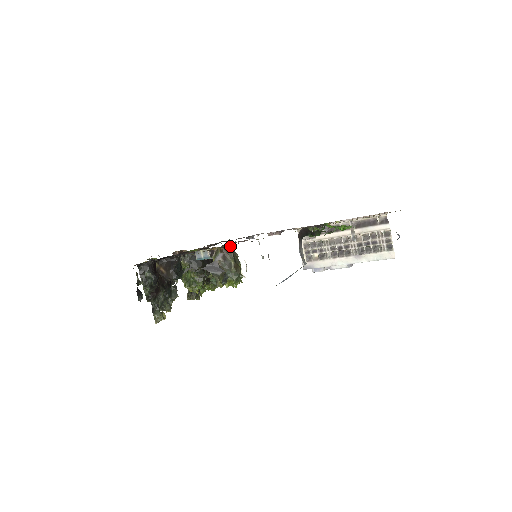
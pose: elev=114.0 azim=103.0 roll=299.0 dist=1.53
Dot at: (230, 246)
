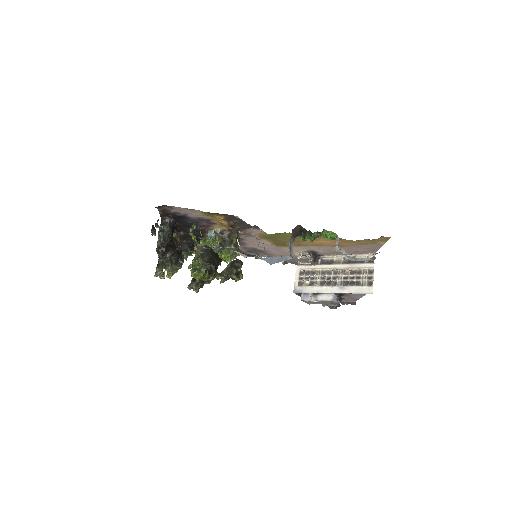
Dot at: (237, 228)
